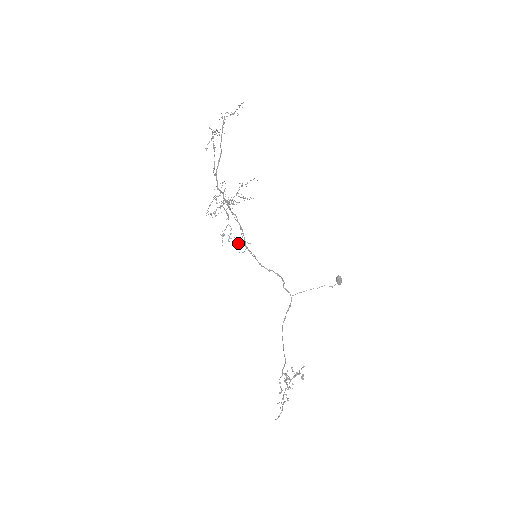
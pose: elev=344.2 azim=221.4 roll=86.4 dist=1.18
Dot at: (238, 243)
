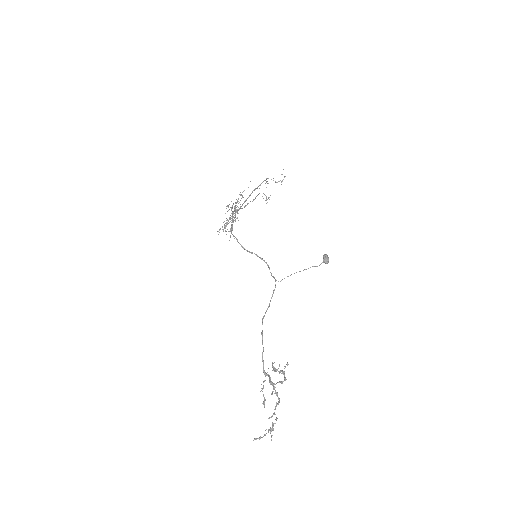
Dot at: occluded
